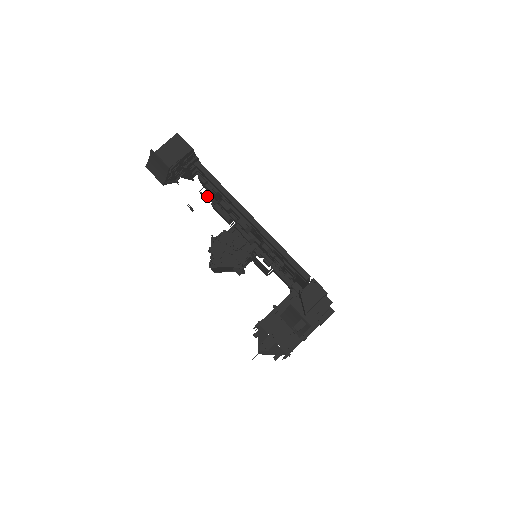
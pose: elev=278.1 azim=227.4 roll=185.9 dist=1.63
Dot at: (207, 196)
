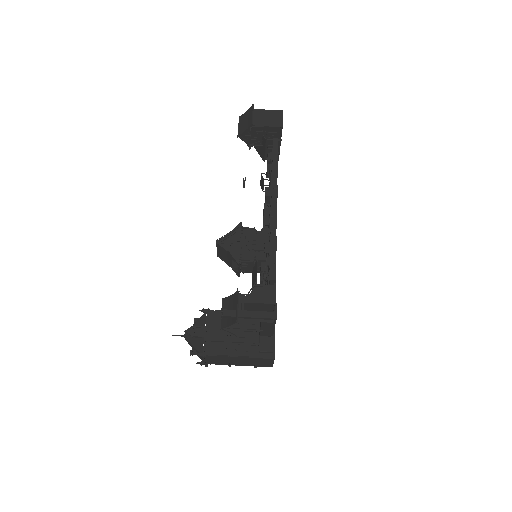
Dot at: occluded
